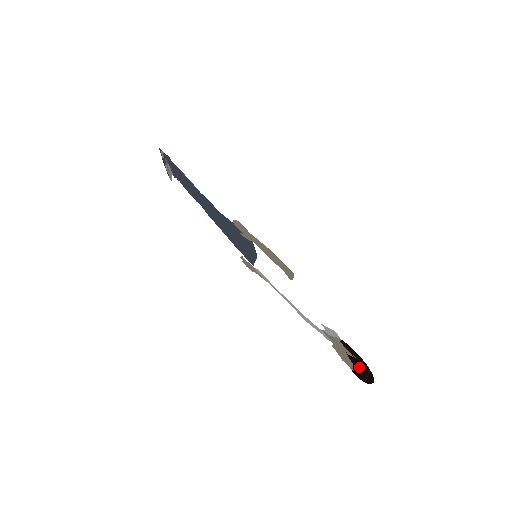
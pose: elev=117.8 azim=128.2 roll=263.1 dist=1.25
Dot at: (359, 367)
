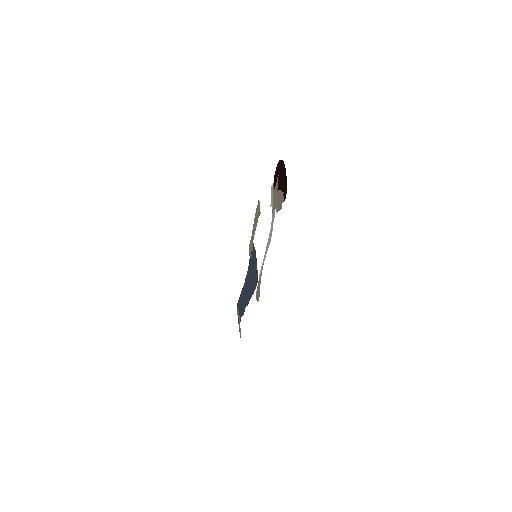
Dot at: (281, 179)
